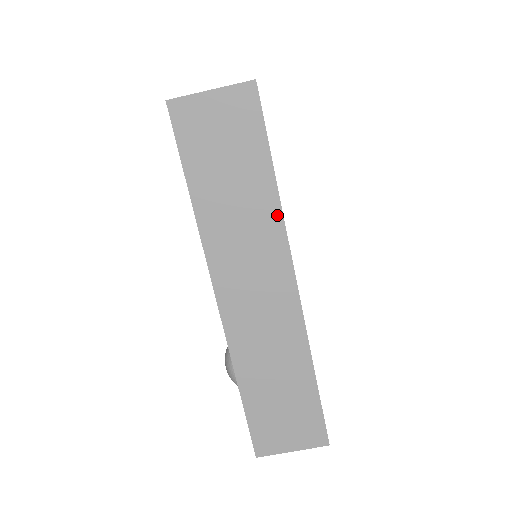
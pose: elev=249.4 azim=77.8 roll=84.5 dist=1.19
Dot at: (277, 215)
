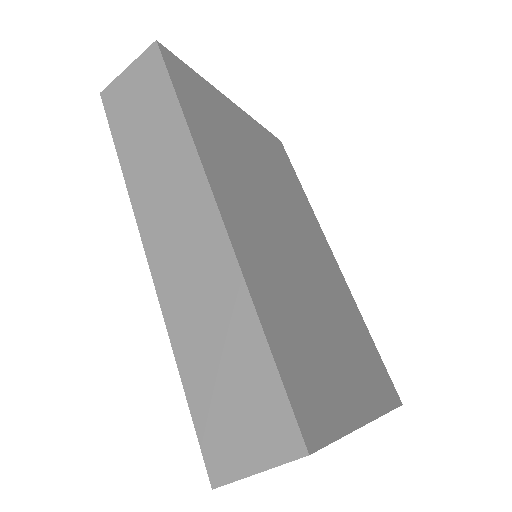
Dot at: (188, 142)
